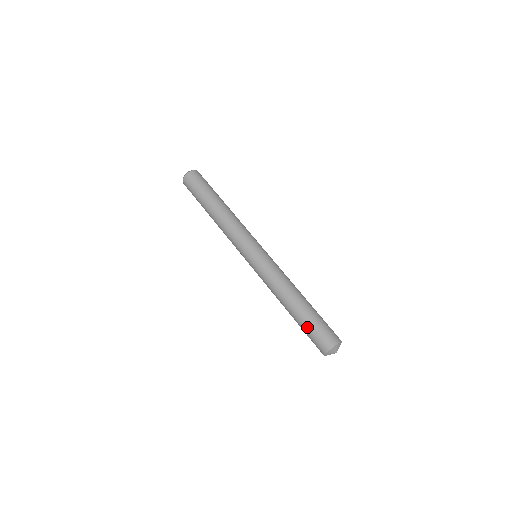
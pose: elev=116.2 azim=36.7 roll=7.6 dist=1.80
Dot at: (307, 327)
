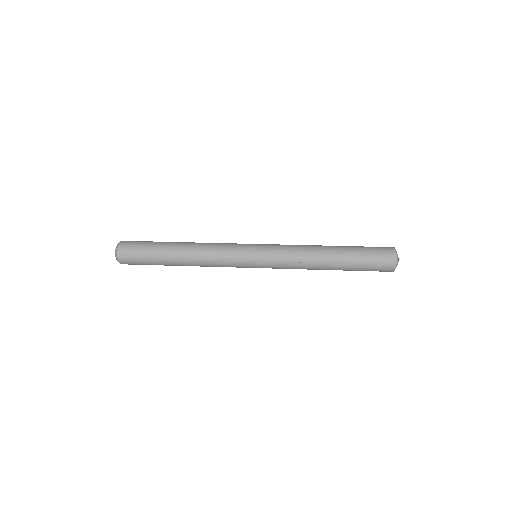
Dot at: (361, 258)
